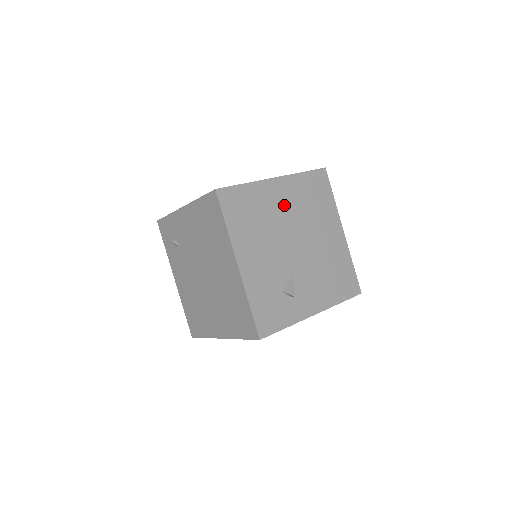
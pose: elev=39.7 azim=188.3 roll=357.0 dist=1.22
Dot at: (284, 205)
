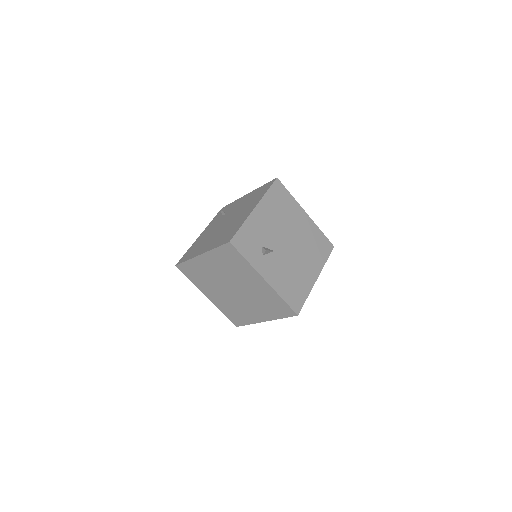
Dot at: (299, 226)
